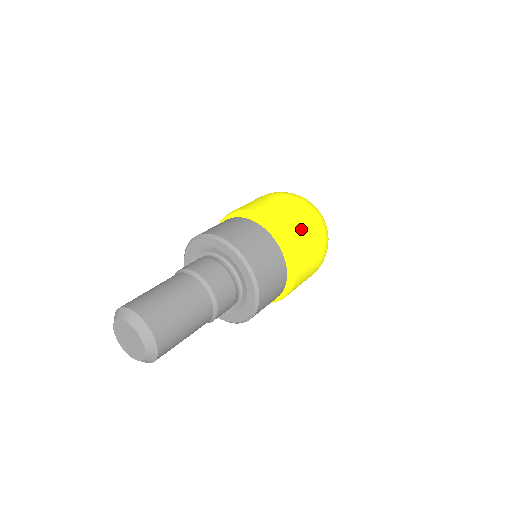
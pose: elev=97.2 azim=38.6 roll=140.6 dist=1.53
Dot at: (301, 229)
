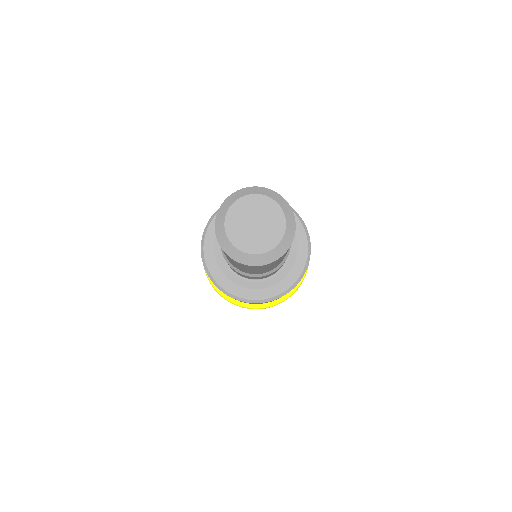
Dot at: occluded
